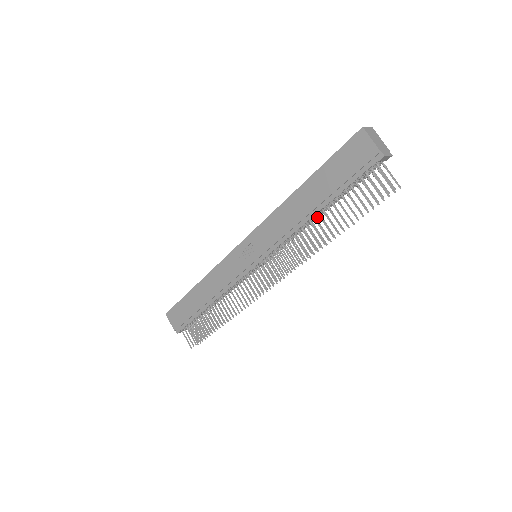
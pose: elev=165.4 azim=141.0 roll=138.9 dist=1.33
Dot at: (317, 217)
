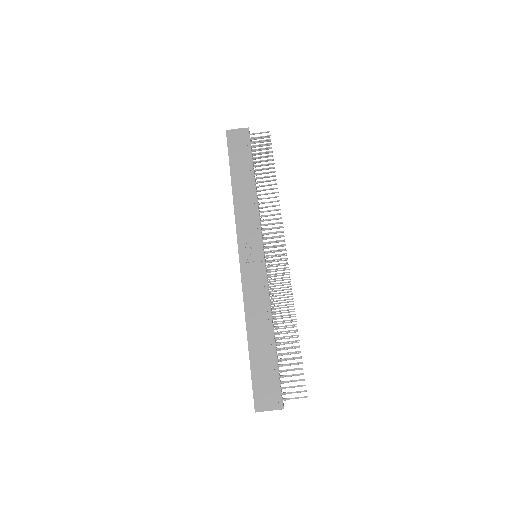
Dot at: occluded
